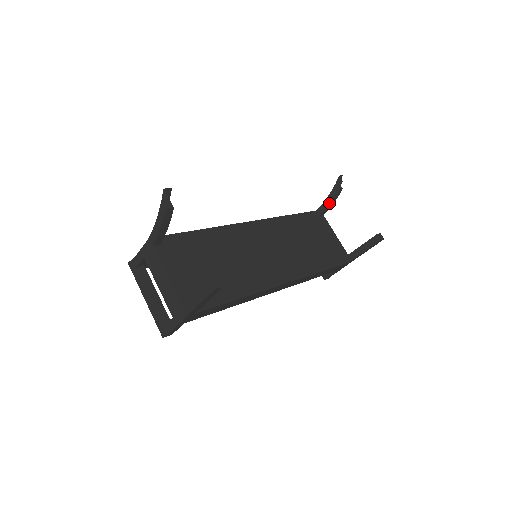
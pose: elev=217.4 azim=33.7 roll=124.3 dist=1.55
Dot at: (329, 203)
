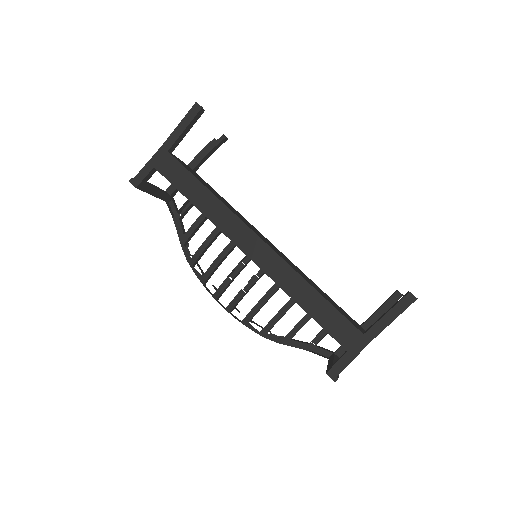
Dot at: (375, 312)
